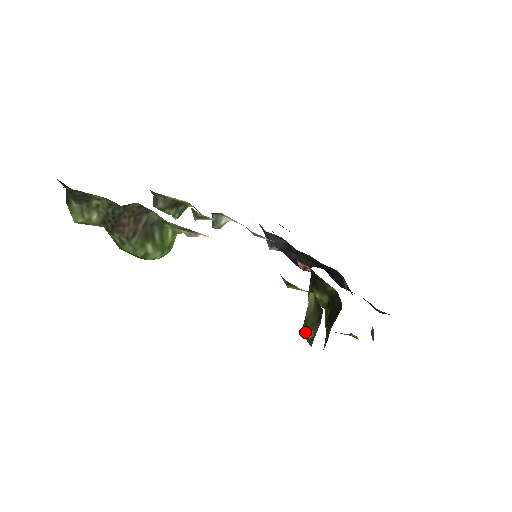
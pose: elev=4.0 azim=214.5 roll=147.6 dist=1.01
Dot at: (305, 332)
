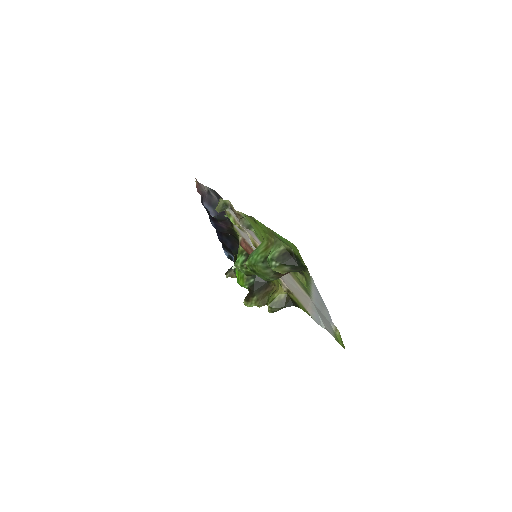
Dot at: (273, 307)
